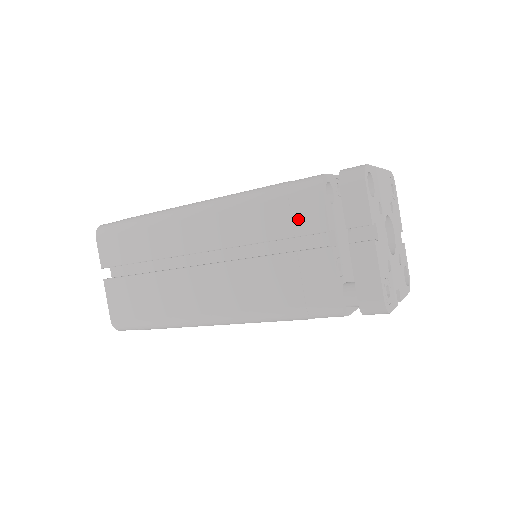
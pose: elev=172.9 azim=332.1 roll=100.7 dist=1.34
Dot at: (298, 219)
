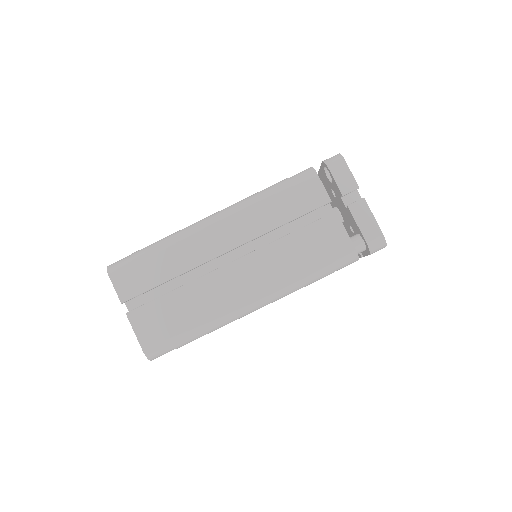
Dot at: (305, 200)
